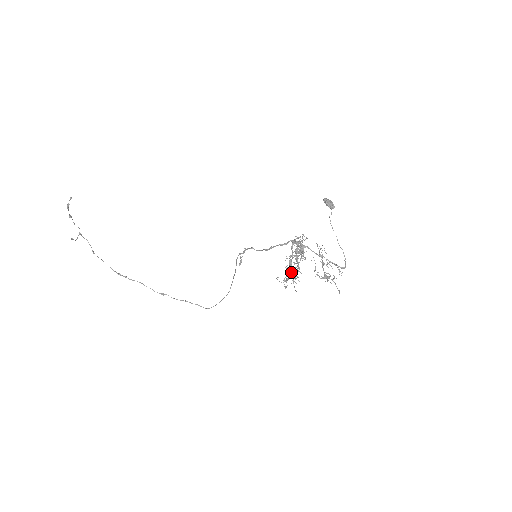
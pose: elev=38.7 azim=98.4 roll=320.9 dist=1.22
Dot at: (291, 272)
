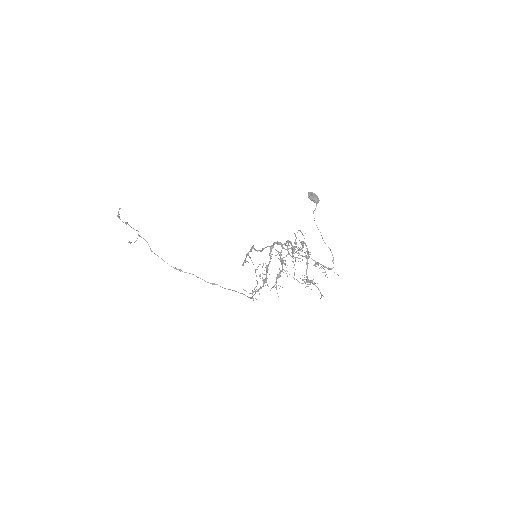
Dot at: (265, 280)
